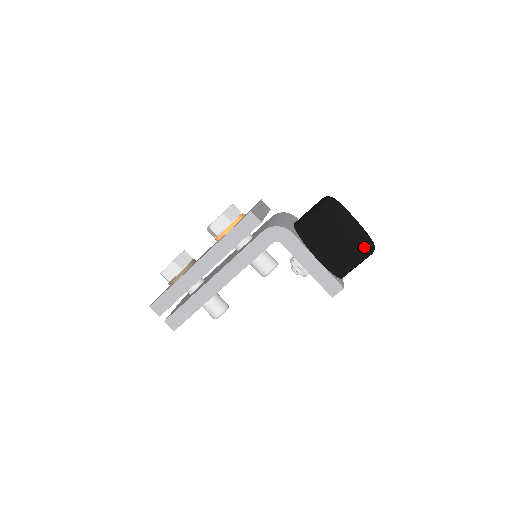
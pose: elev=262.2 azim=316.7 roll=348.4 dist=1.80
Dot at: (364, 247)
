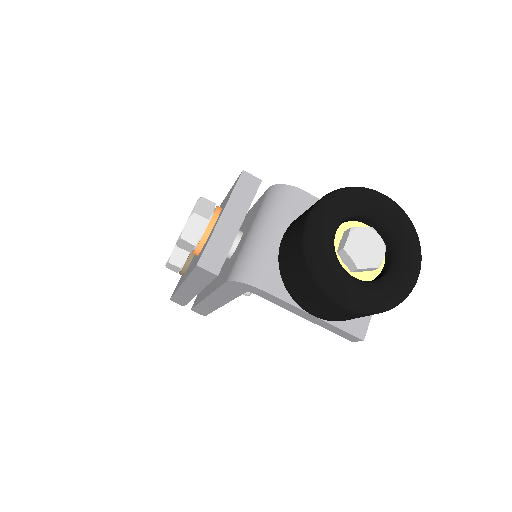
Dot at: (378, 312)
